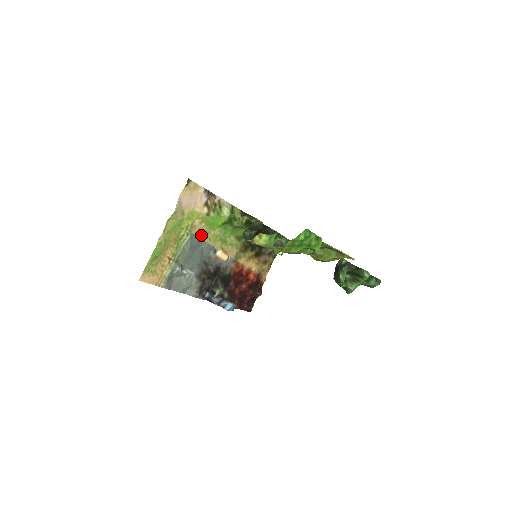
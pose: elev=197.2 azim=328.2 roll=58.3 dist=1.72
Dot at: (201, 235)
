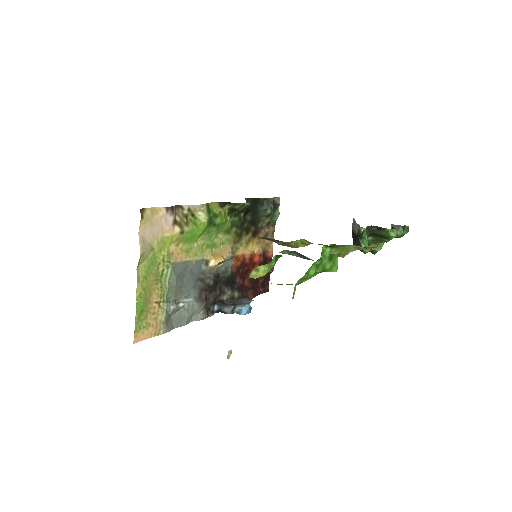
Dot at: (183, 257)
